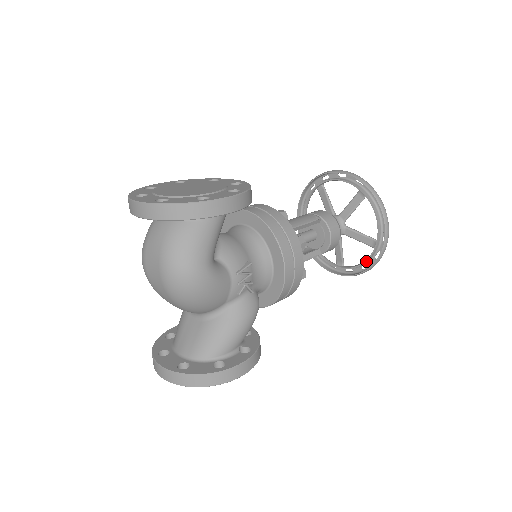
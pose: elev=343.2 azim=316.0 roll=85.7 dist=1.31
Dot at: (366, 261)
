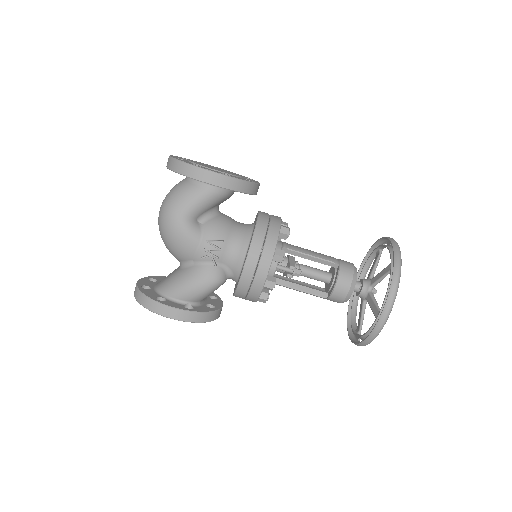
Dot at: (367, 332)
